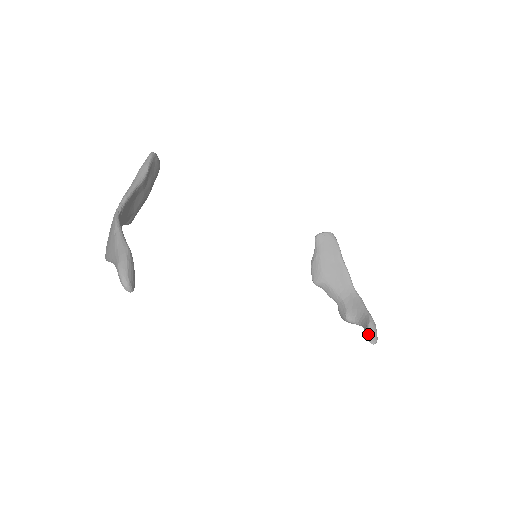
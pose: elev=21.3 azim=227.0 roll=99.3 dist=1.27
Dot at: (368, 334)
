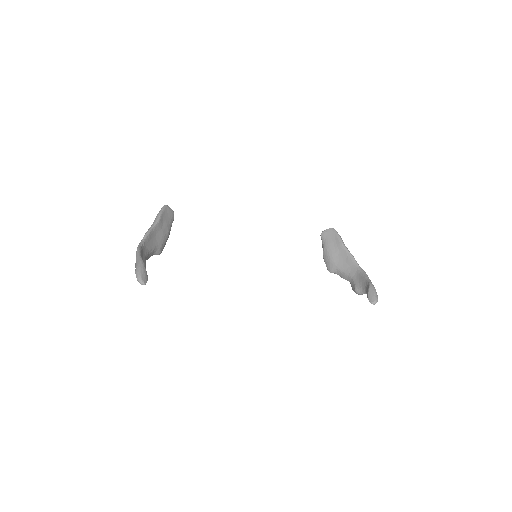
Dot at: (368, 297)
